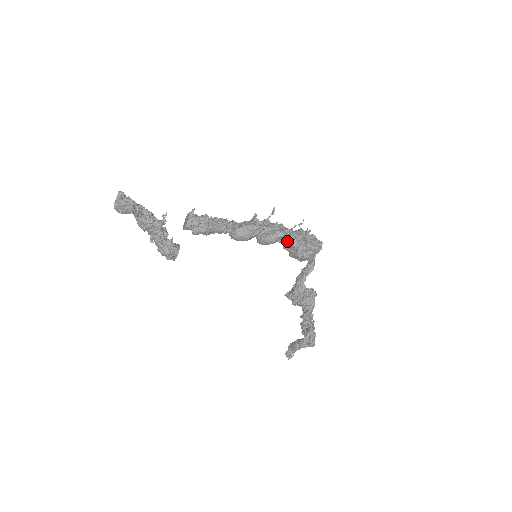
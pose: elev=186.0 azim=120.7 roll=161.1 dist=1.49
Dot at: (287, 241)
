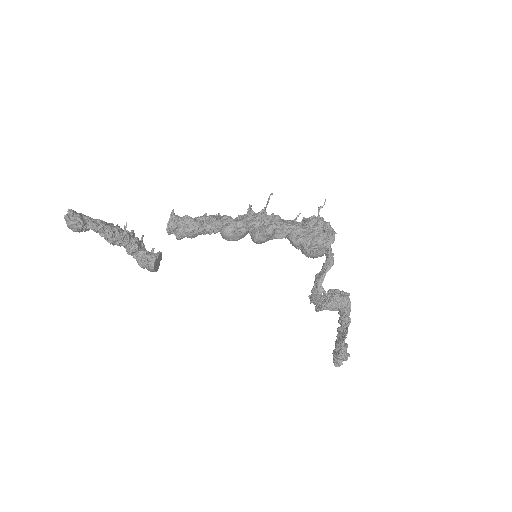
Dot at: (282, 237)
